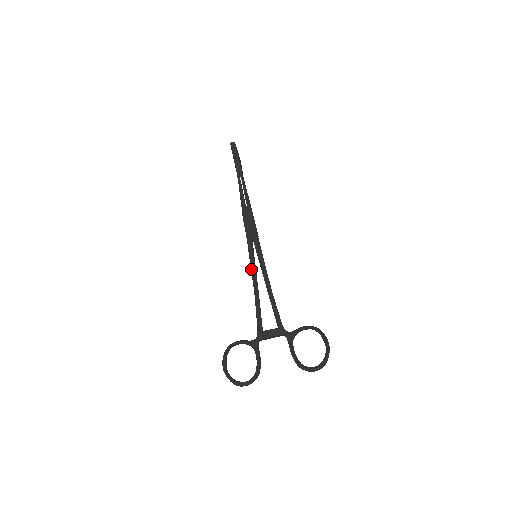
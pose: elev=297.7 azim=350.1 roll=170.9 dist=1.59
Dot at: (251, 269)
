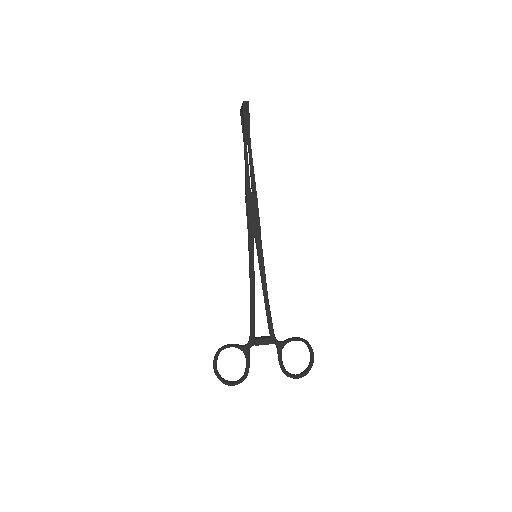
Dot at: (250, 272)
